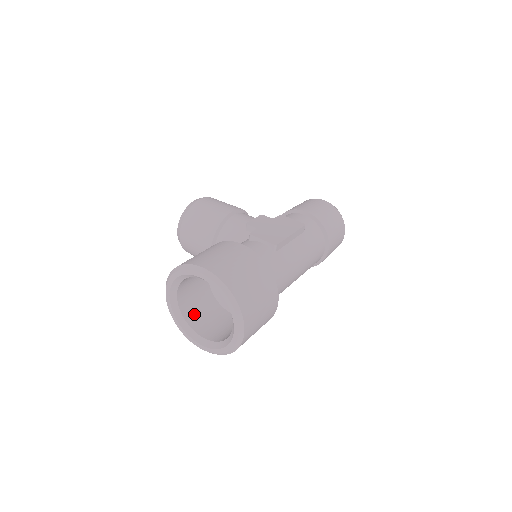
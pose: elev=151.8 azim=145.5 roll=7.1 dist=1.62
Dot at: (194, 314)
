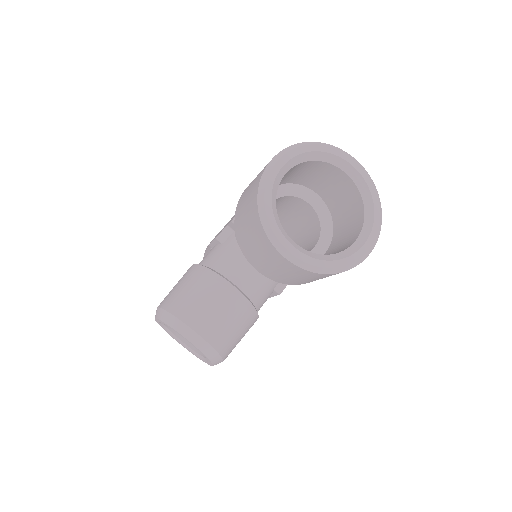
Dot at: occluded
